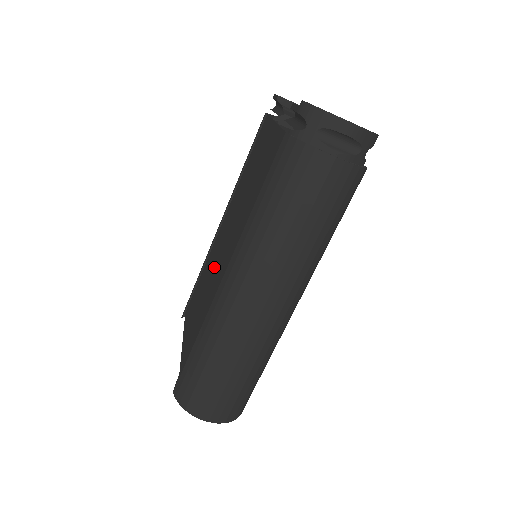
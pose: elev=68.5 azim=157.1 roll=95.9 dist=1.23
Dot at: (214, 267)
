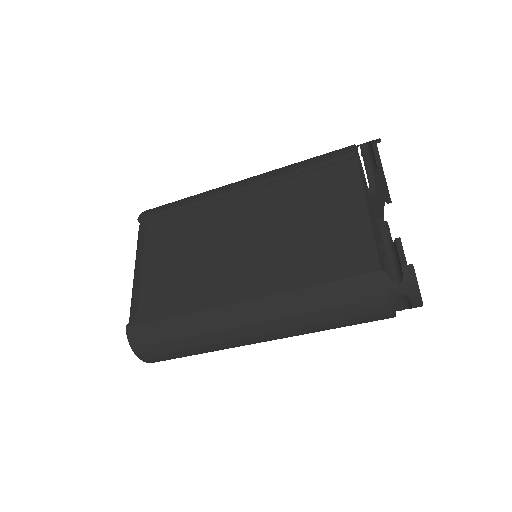
Dot at: (221, 249)
